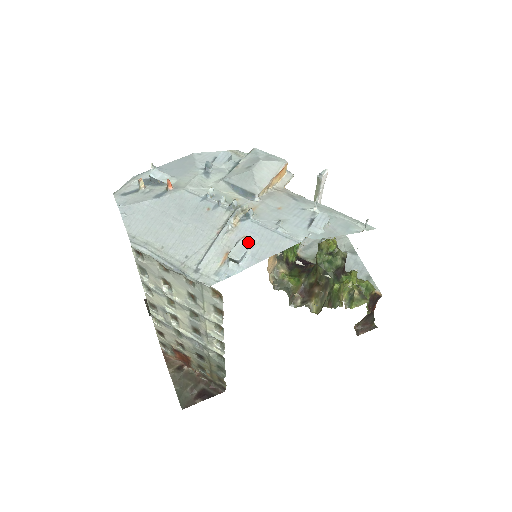
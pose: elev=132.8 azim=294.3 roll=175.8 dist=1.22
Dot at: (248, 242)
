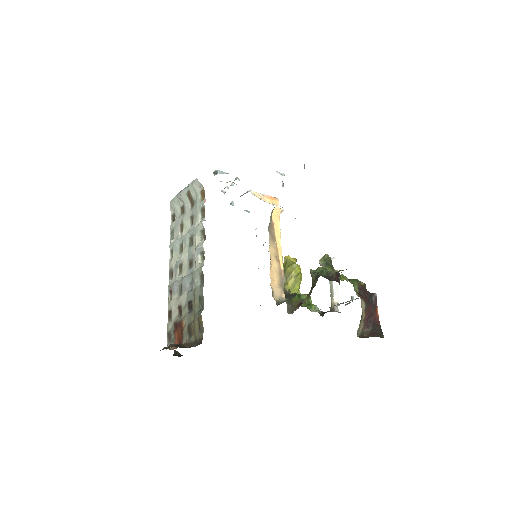
Dot at: occluded
